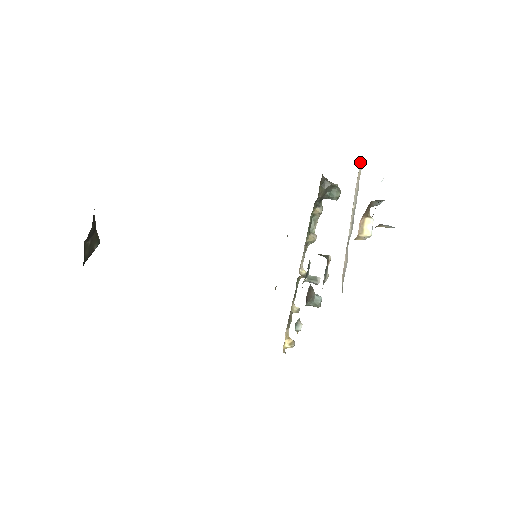
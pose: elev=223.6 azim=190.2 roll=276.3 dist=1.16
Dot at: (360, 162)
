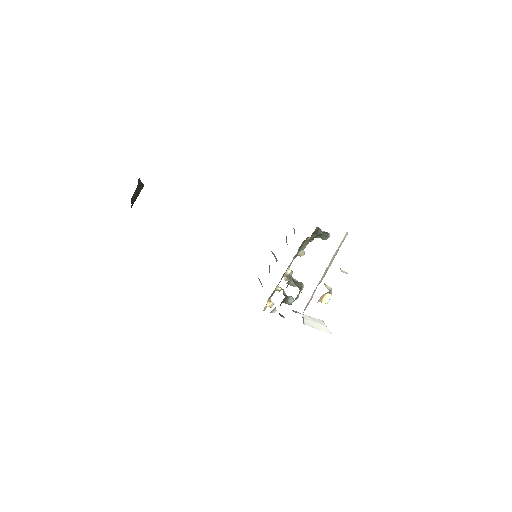
Dot at: (345, 235)
